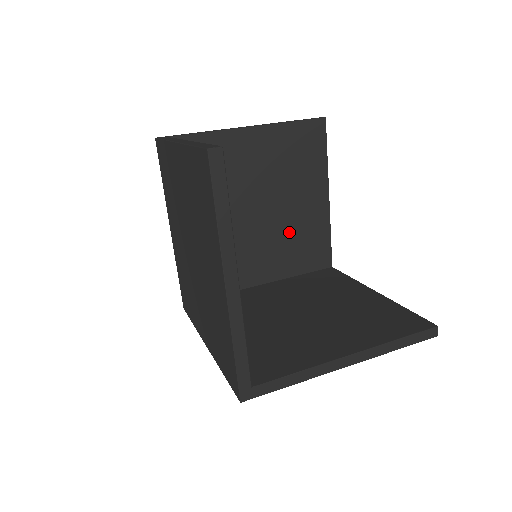
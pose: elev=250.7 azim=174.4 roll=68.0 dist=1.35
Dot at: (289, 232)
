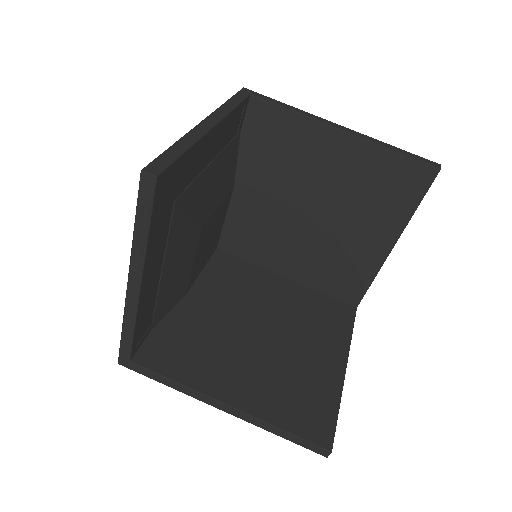
Dot at: (329, 250)
